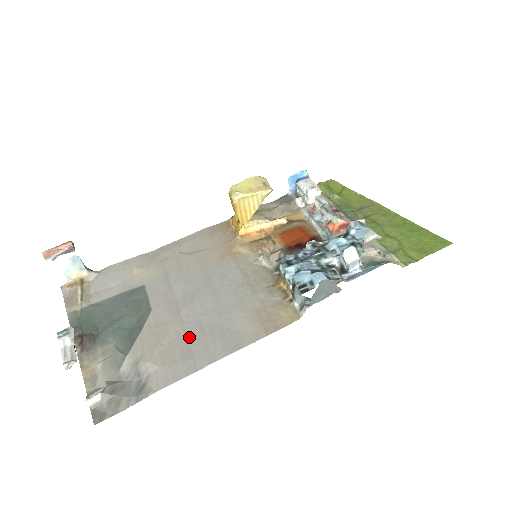
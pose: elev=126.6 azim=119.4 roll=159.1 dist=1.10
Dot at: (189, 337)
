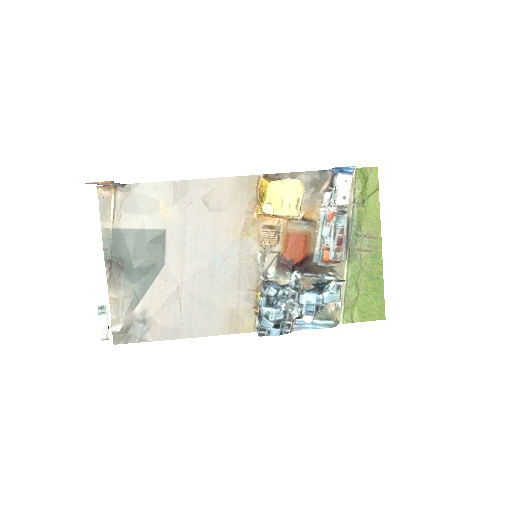
Dot at: (182, 309)
